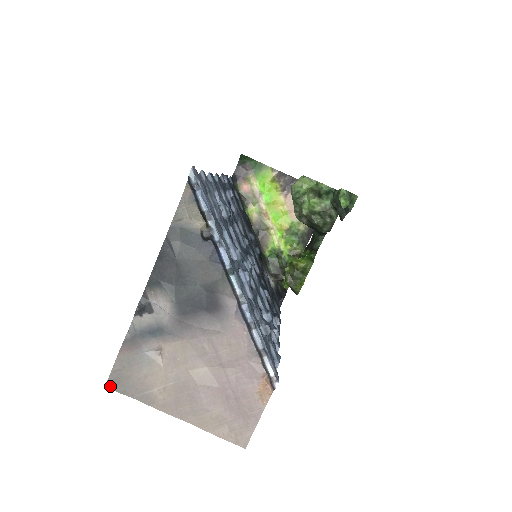
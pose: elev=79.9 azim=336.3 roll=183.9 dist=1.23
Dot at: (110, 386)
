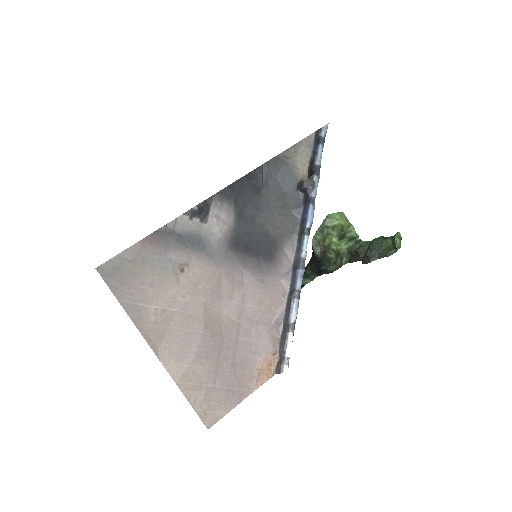
Dot at: (102, 271)
